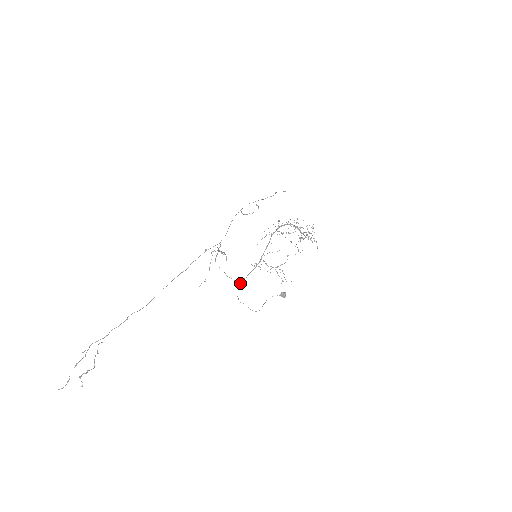
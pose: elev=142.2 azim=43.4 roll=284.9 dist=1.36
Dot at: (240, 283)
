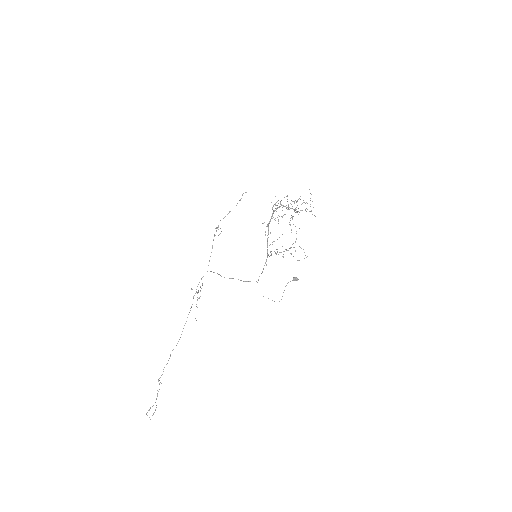
Dot at: occluded
